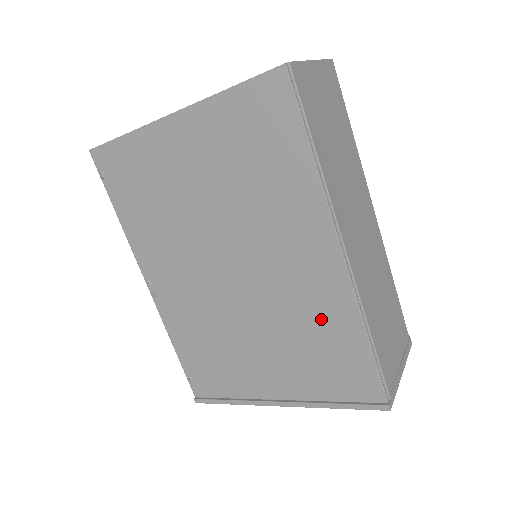
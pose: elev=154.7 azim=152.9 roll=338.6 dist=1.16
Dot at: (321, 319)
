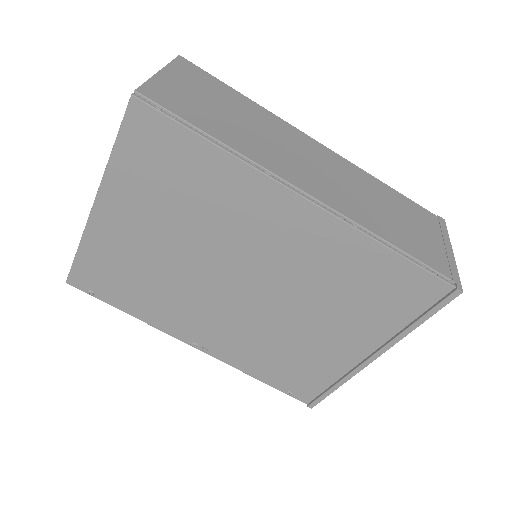
Dot at: (340, 265)
